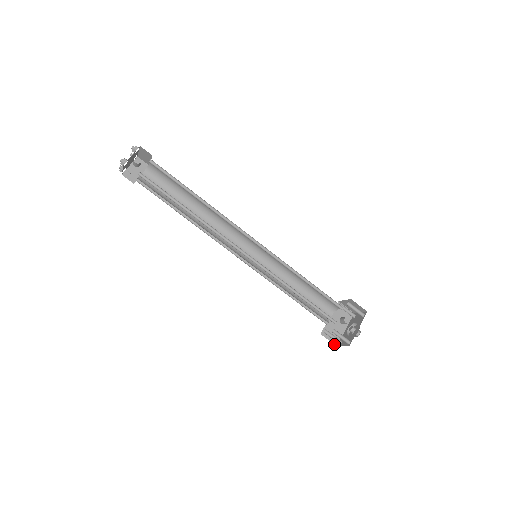
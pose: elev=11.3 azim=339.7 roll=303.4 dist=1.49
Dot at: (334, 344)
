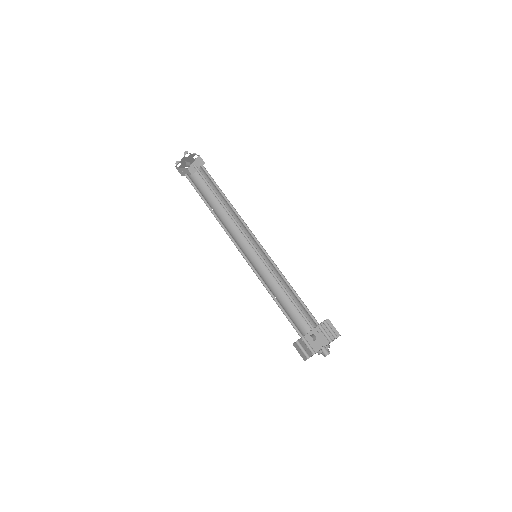
Dot at: occluded
